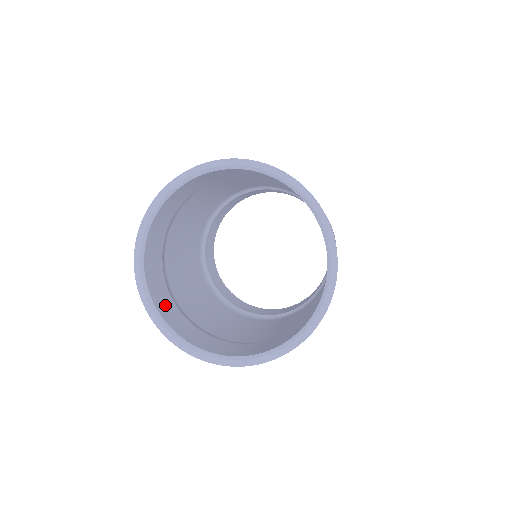
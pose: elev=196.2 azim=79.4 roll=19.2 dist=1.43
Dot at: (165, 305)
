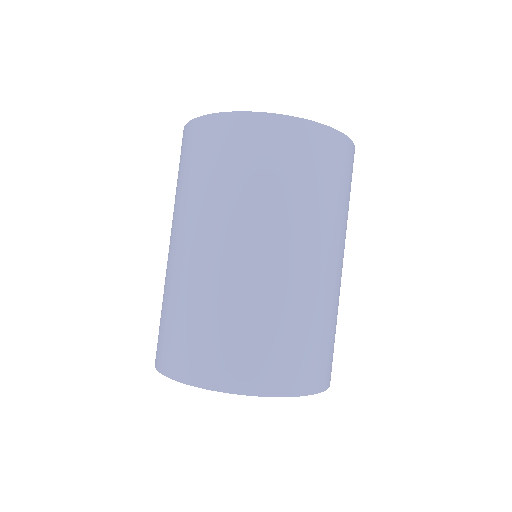
Dot at: occluded
